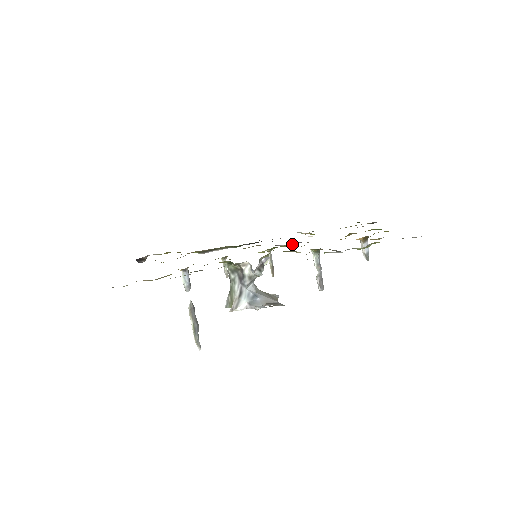
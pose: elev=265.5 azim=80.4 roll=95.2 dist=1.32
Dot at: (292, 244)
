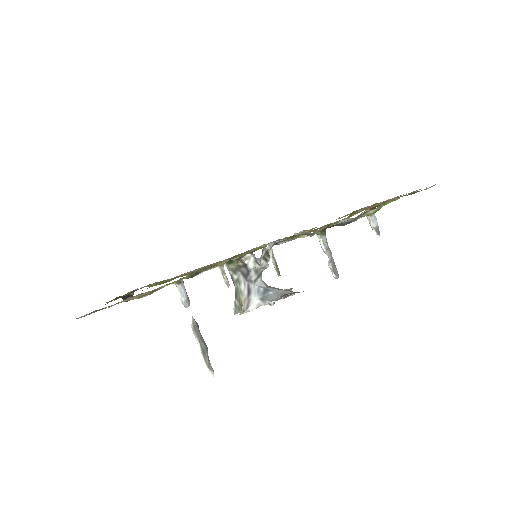
Dot at: occluded
